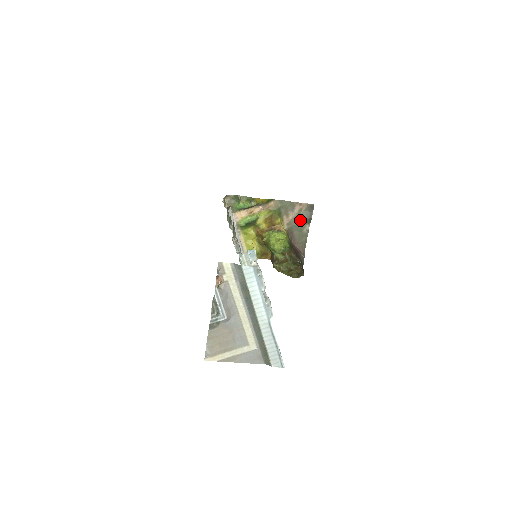
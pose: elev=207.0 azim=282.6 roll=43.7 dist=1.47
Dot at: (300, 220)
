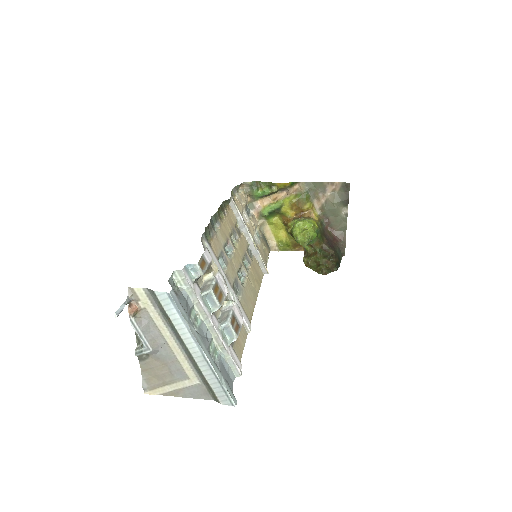
Dot at: (334, 203)
